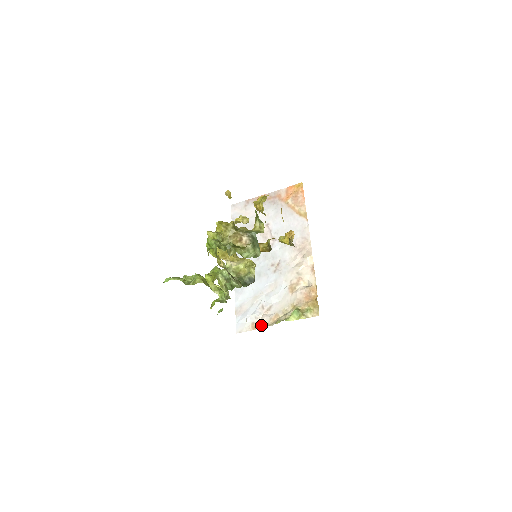
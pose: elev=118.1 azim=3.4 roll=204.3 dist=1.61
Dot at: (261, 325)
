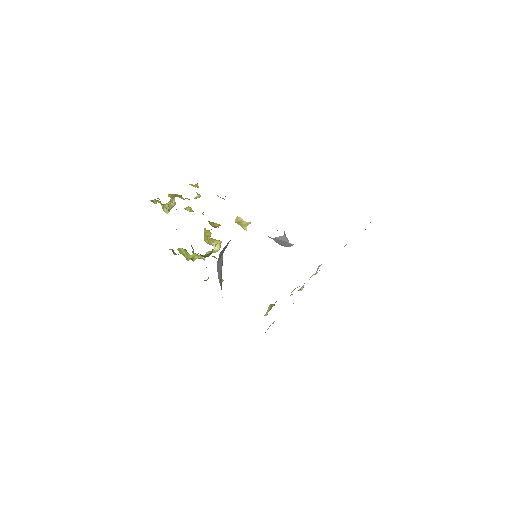
Dot at: occluded
